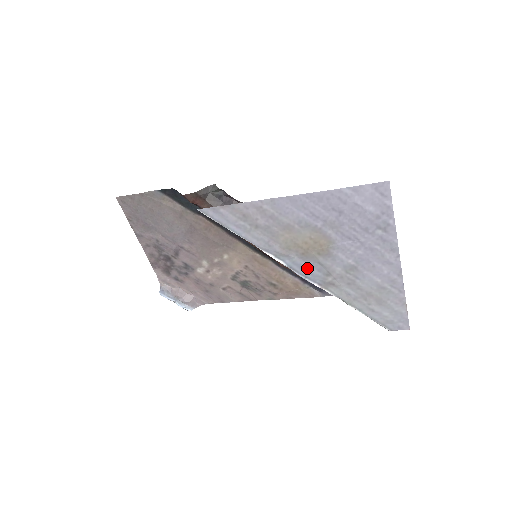
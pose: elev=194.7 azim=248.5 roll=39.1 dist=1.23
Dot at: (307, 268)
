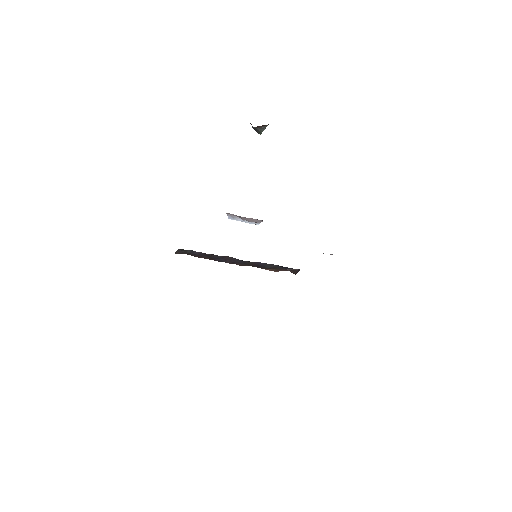
Dot at: occluded
